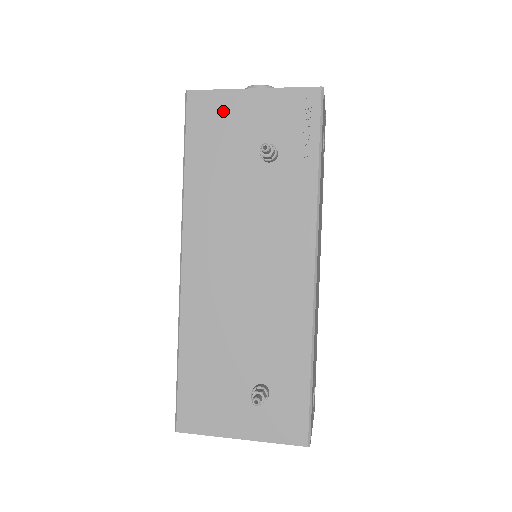
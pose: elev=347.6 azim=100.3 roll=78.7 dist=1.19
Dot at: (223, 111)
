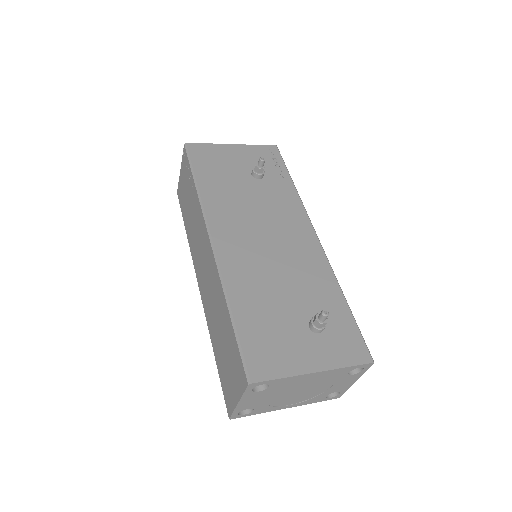
Dot at: (216, 154)
